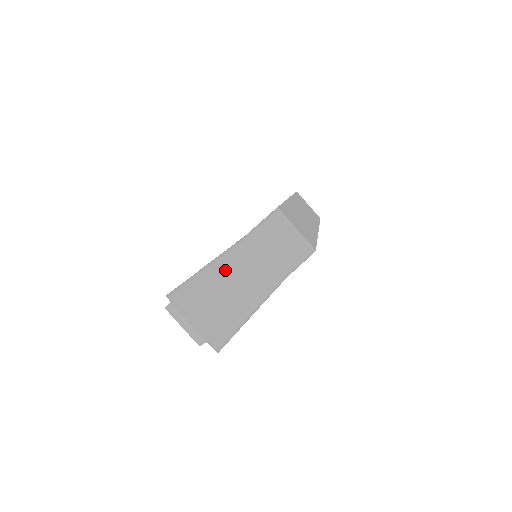
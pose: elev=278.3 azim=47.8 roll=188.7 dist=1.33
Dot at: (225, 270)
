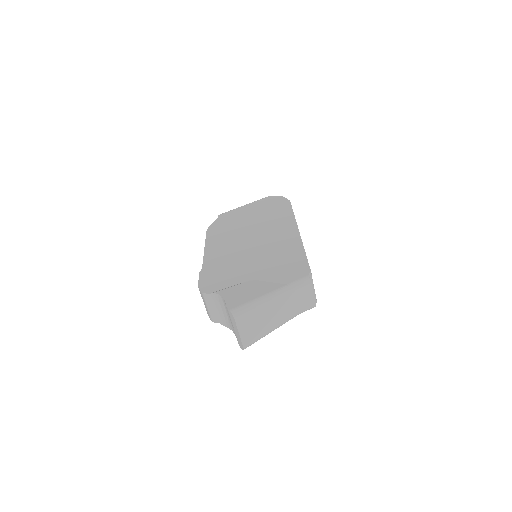
Dot at: (270, 306)
